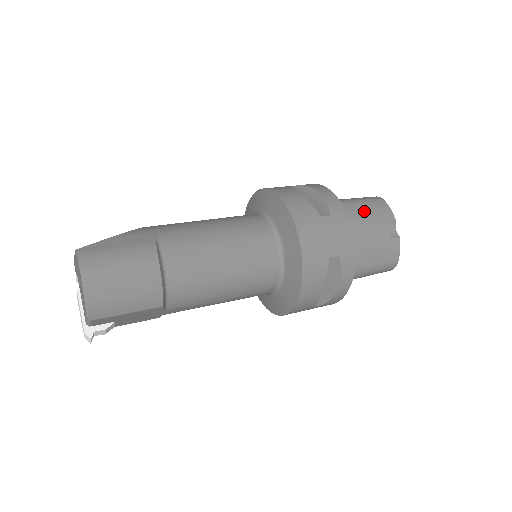
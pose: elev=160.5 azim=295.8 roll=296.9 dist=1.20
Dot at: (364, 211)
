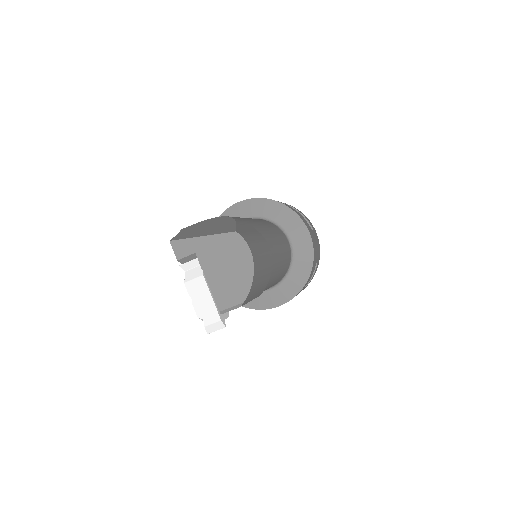
Dot at: occluded
